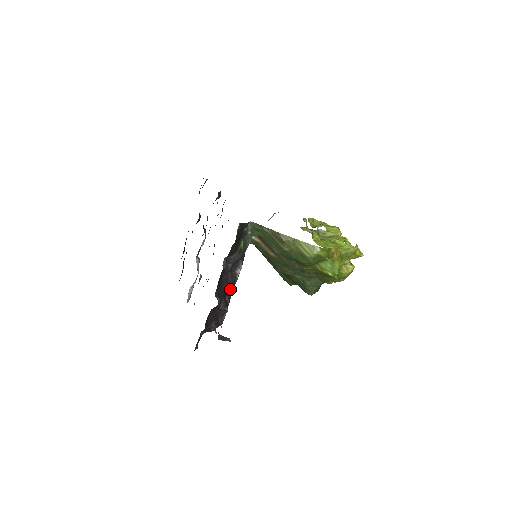
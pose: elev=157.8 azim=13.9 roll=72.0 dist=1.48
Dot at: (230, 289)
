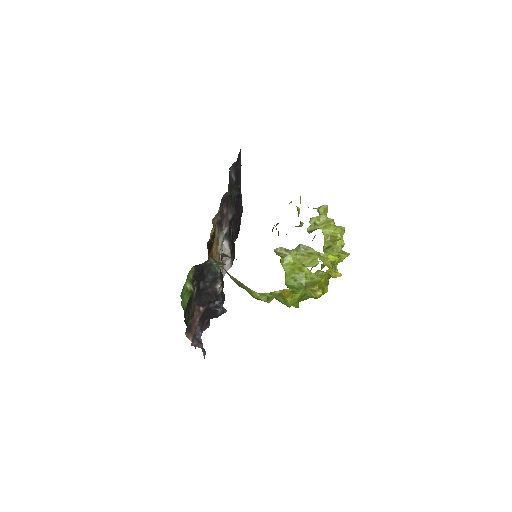
Dot at: (213, 299)
